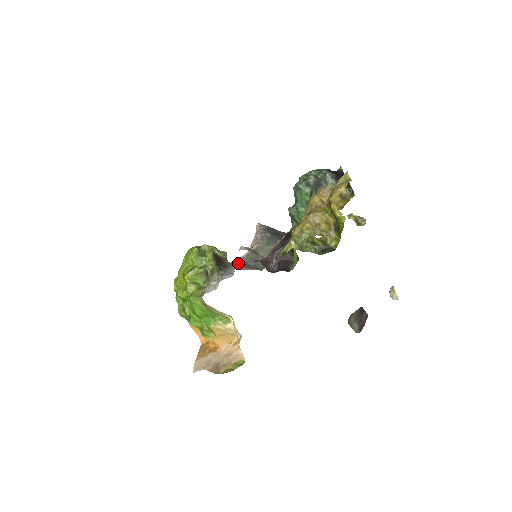
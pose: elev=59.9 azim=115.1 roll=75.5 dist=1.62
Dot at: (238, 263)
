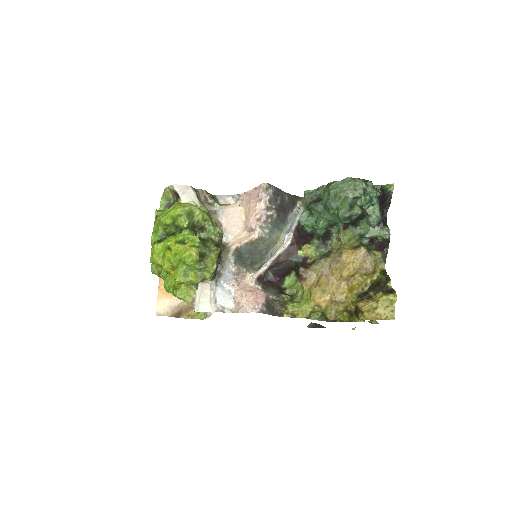
Dot at: (235, 259)
